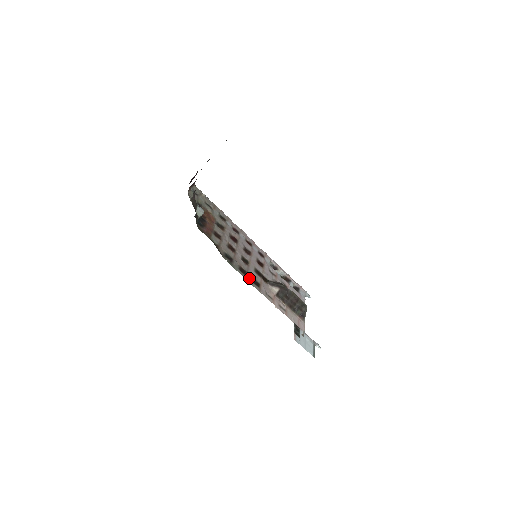
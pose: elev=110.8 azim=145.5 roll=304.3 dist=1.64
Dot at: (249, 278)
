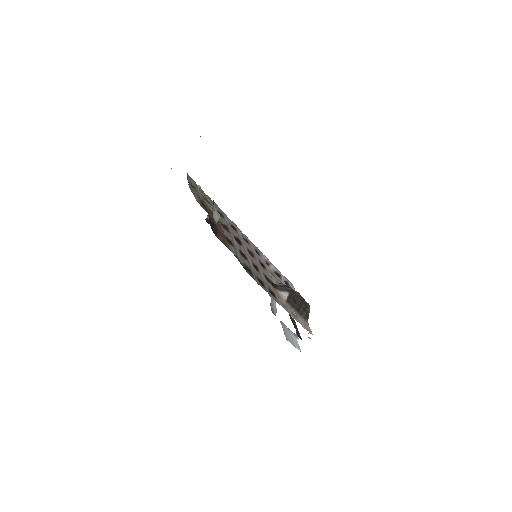
Dot at: (267, 289)
